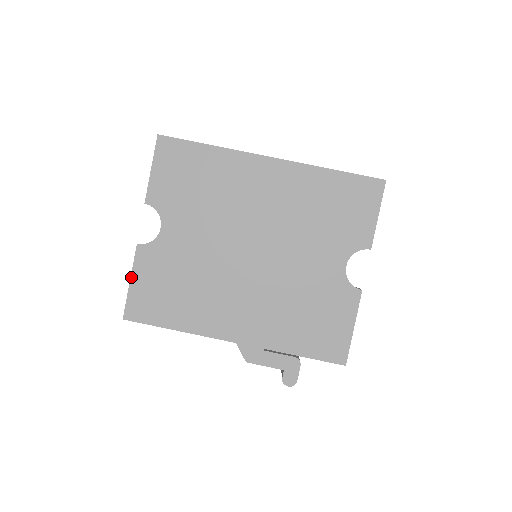
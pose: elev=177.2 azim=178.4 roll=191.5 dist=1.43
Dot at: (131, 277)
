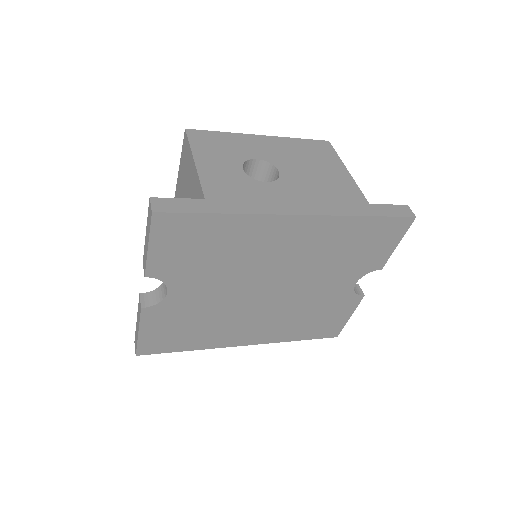
Dot at: (139, 330)
